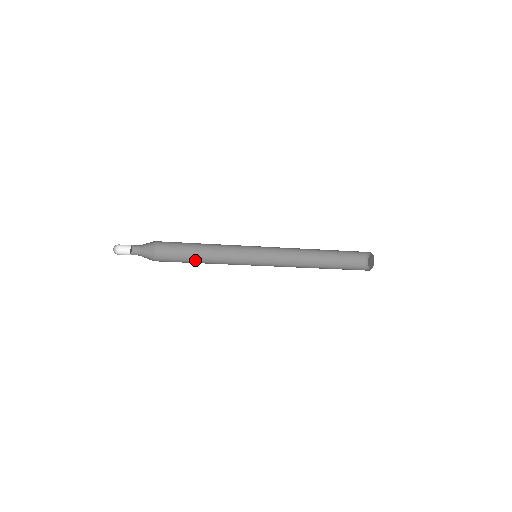
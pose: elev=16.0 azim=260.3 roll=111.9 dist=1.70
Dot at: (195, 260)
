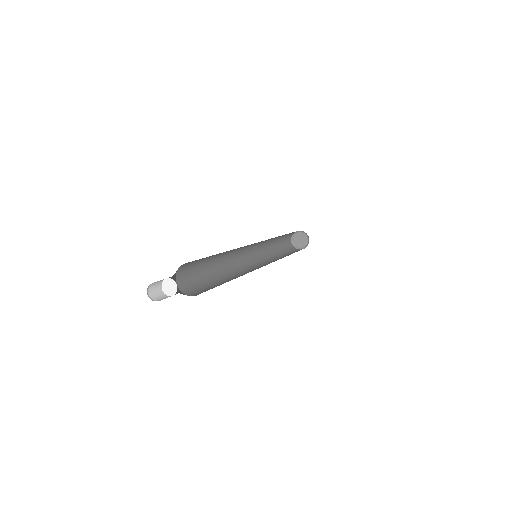
Dot at: (209, 266)
